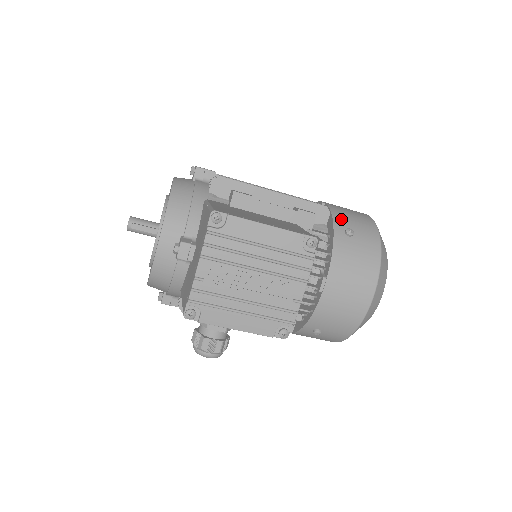
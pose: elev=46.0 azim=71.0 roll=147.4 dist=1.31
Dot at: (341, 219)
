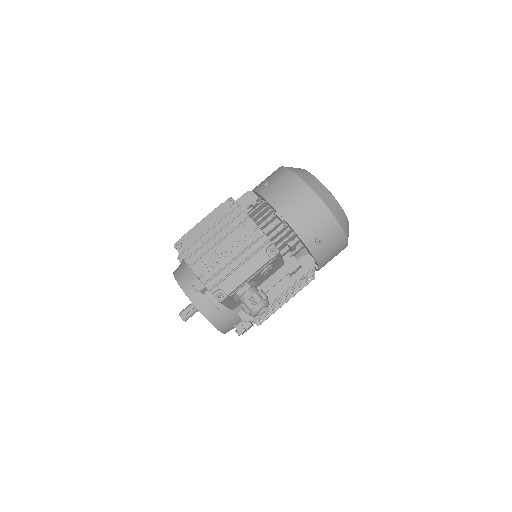
Dot at: (258, 186)
